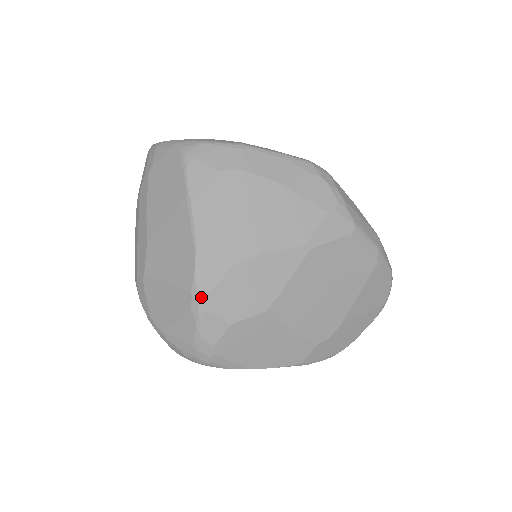
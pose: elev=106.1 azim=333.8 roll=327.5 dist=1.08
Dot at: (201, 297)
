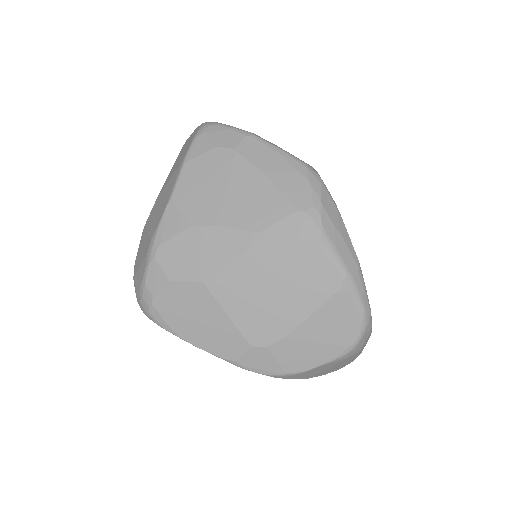
Dot at: (155, 245)
